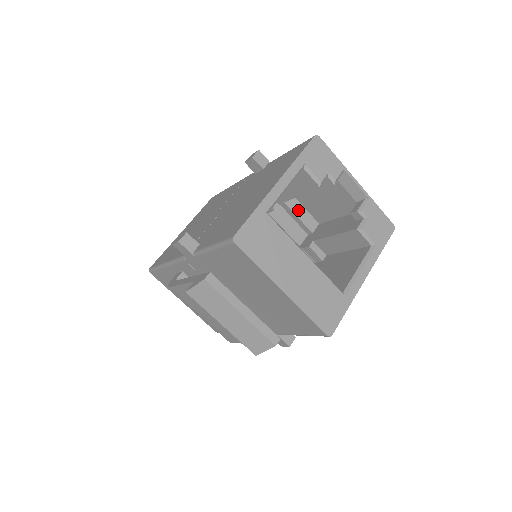
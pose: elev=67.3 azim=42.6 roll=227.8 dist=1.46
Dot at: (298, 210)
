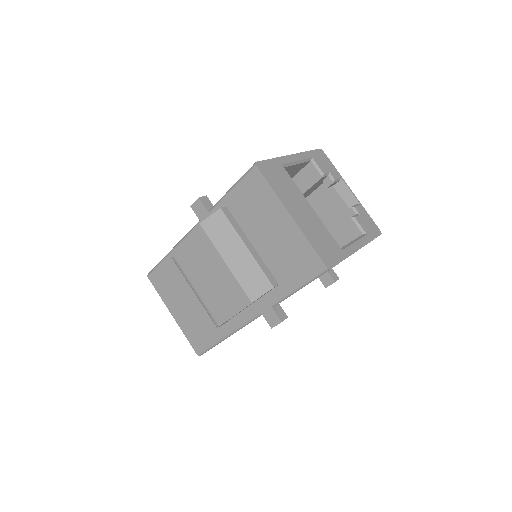
Dot at: occluded
